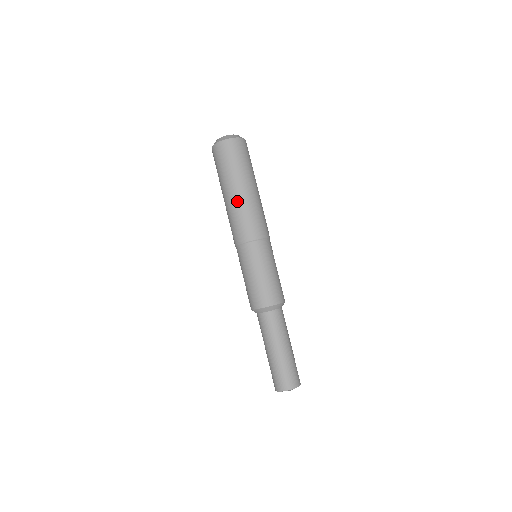
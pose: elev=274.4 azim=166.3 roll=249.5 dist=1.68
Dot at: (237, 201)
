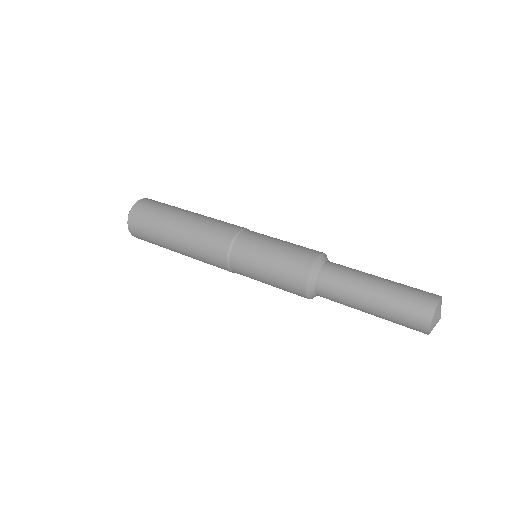
Dot at: (203, 215)
